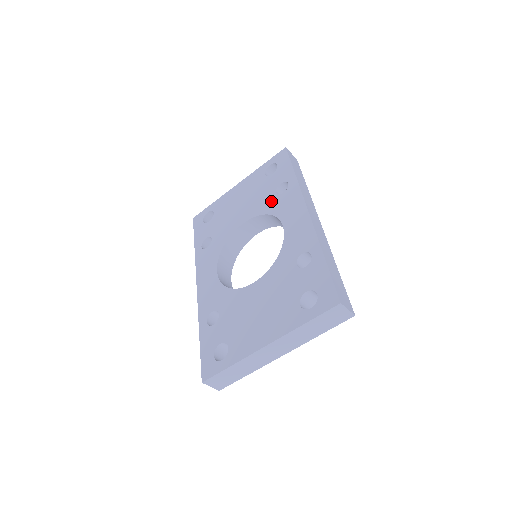
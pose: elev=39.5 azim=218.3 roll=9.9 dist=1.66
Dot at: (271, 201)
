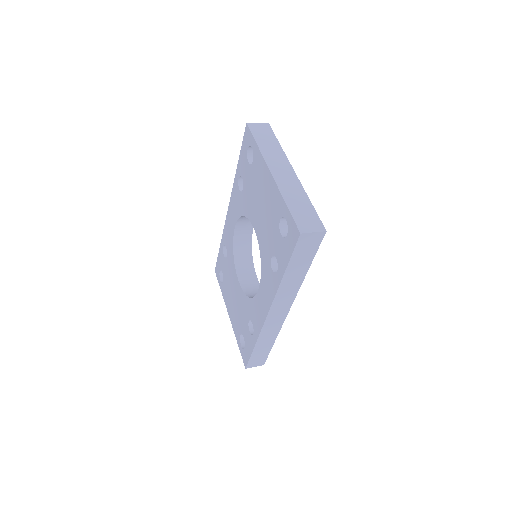
Dot at: (266, 257)
